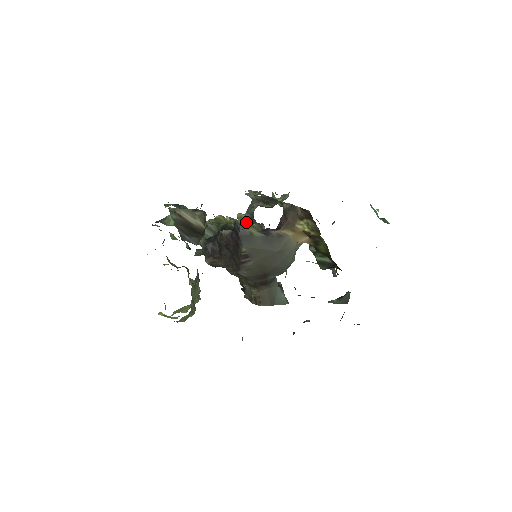
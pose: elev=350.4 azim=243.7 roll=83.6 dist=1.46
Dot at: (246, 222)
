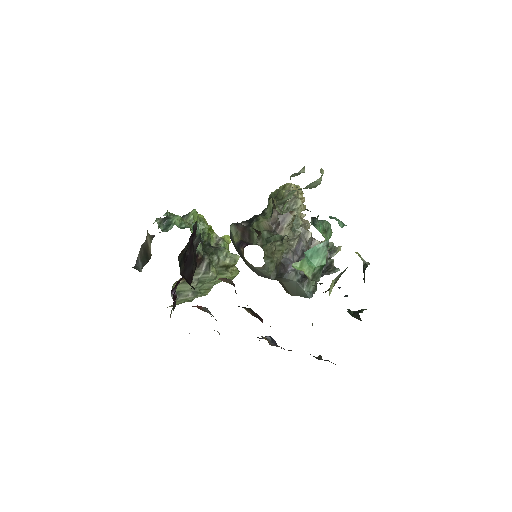
Dot at: (234, 228)
